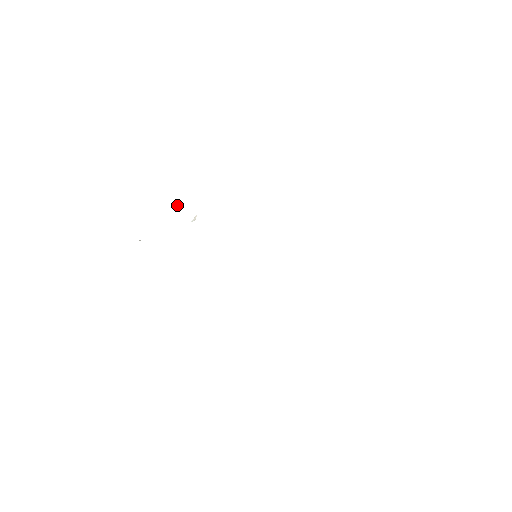
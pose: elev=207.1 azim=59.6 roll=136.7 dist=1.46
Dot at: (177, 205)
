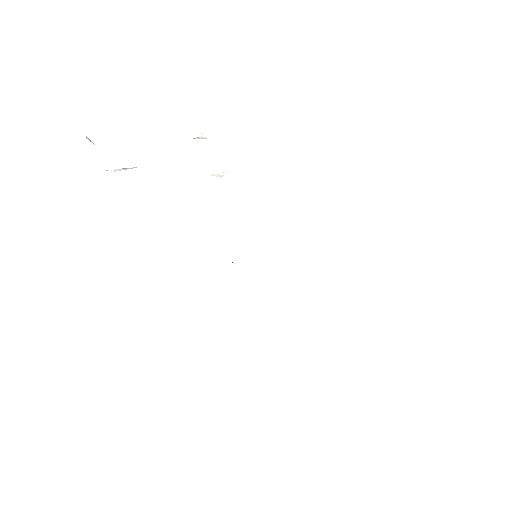
Dot at: (203, 135)
